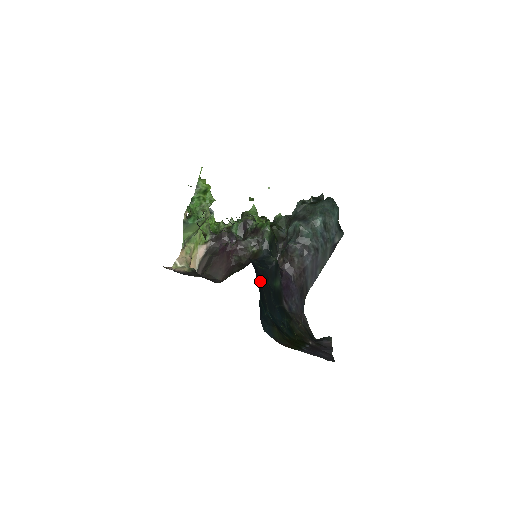
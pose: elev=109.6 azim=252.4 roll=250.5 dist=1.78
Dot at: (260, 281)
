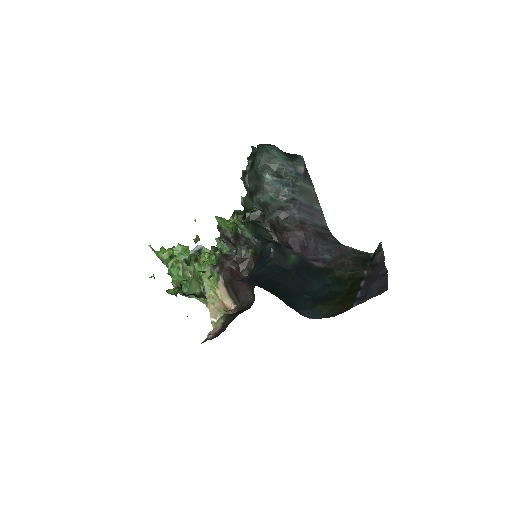
Dot at: (272, 282)
